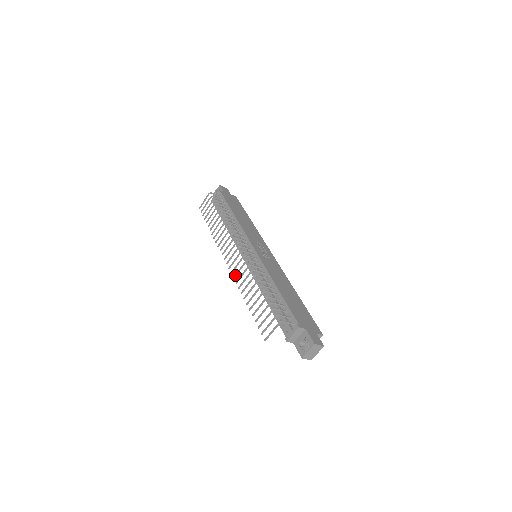
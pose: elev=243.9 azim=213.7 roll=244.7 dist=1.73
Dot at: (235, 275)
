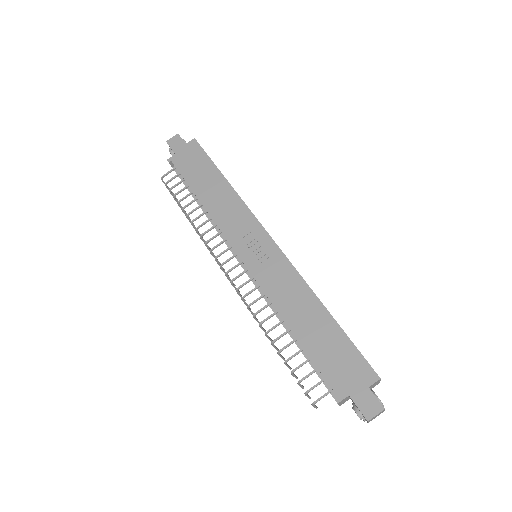
Dot at: occluded
